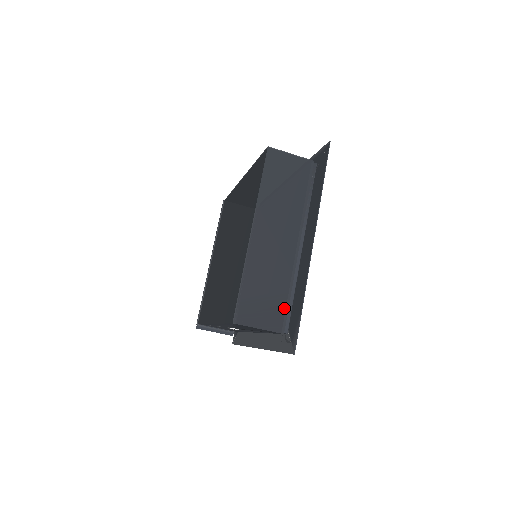
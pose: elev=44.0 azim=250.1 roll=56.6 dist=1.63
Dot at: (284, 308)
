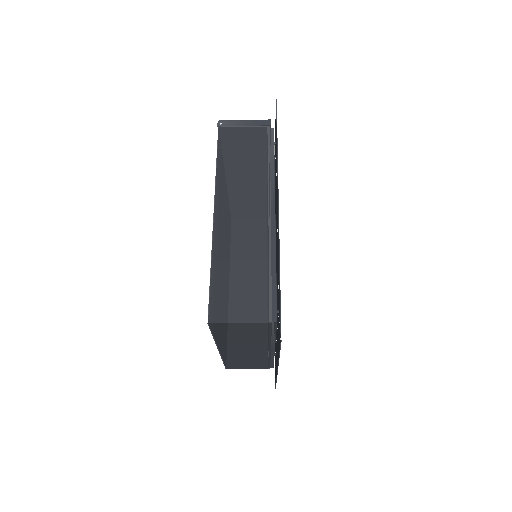
Dot at: (266, 365)
